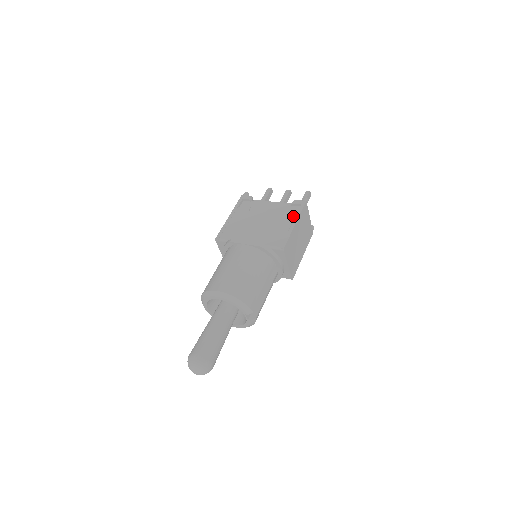
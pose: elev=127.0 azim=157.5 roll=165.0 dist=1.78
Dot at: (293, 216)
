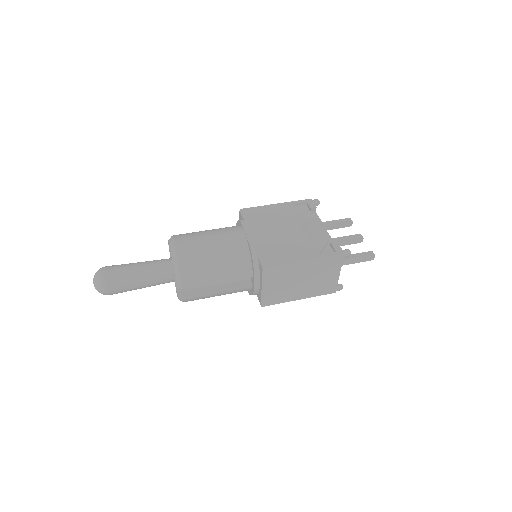
Dot at: (314, 253)
